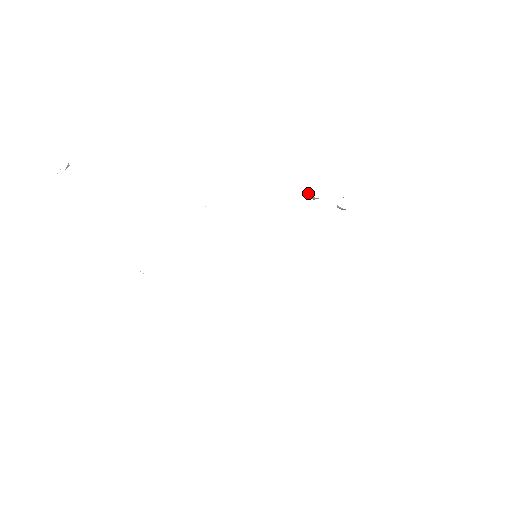
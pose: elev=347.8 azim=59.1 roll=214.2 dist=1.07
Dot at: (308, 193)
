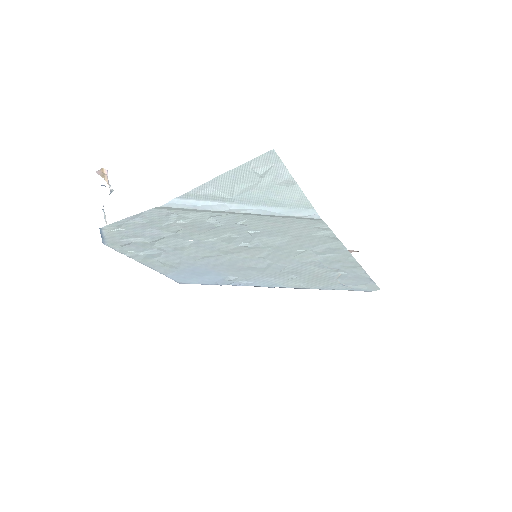
Dot at: occluded
